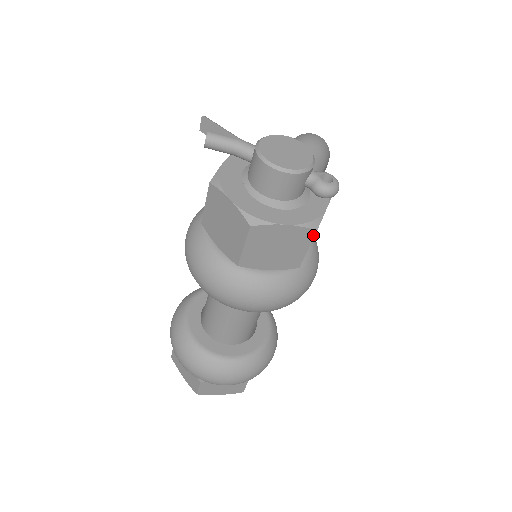
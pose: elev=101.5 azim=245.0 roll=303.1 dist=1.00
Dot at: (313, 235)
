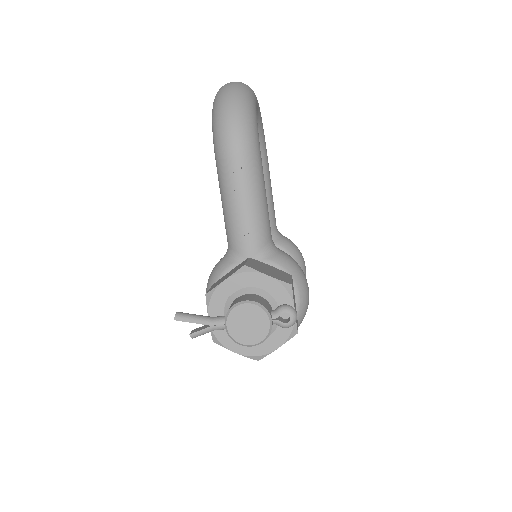
Dot at: (297, 332)
